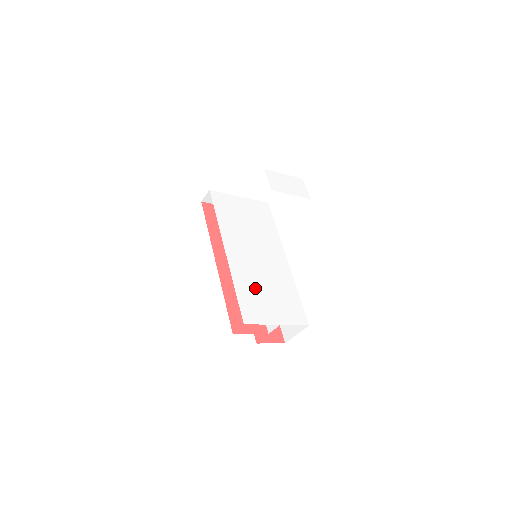
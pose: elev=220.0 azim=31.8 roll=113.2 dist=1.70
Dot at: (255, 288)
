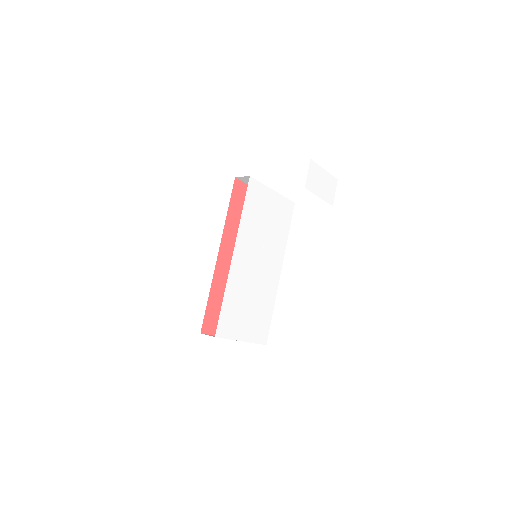
Dot at: (240, 300)
